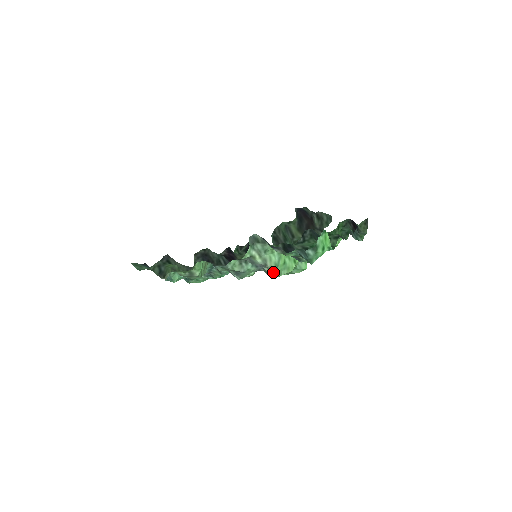
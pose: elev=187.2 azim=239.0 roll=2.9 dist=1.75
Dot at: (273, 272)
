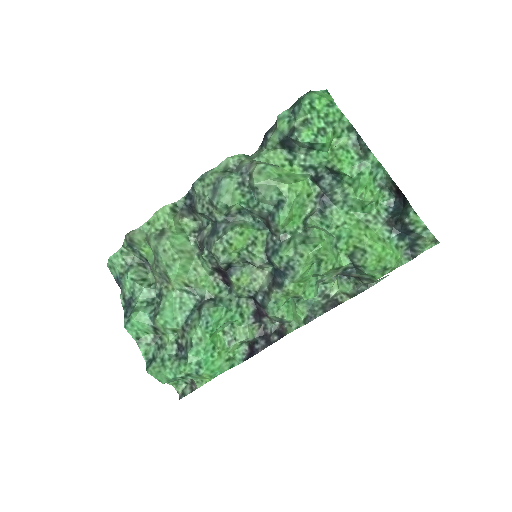
Dot at: (259, 170)
